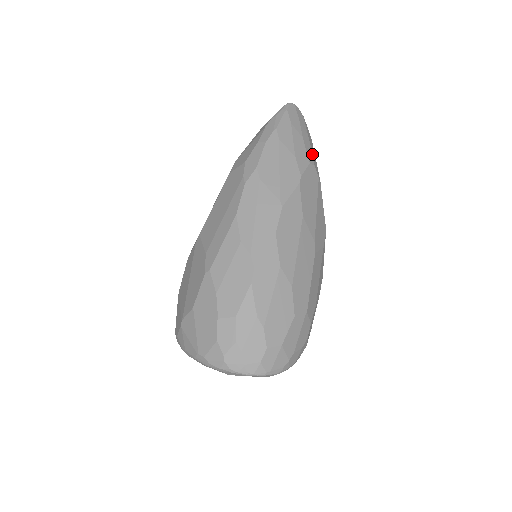
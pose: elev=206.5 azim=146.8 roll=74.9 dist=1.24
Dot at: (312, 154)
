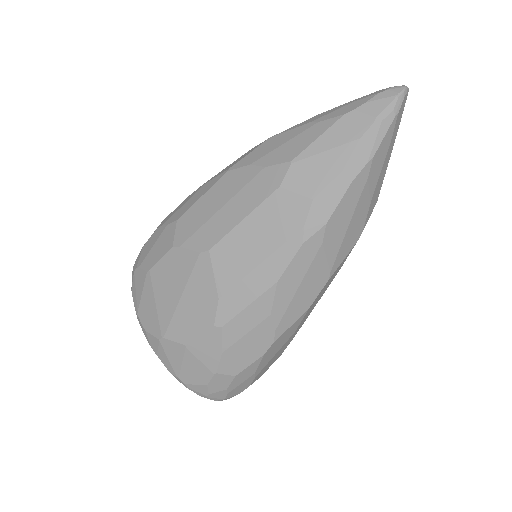
Dot at: occluded
